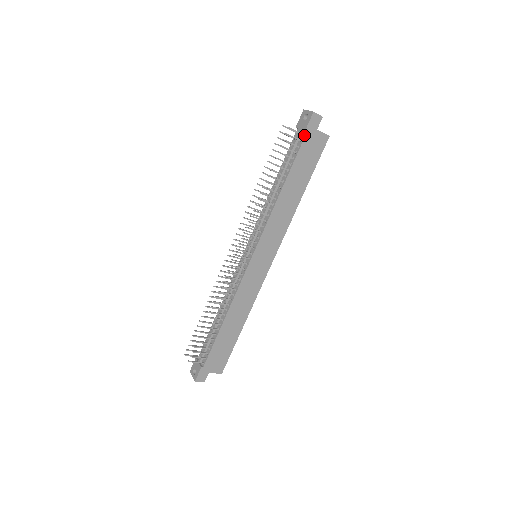
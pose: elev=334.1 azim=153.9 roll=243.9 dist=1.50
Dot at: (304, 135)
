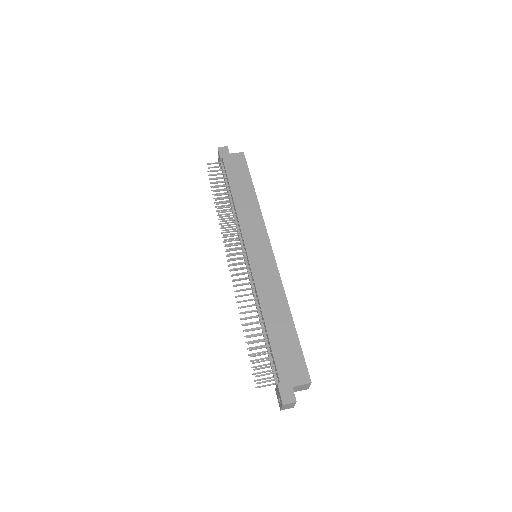
Dot at: (223, 162)
